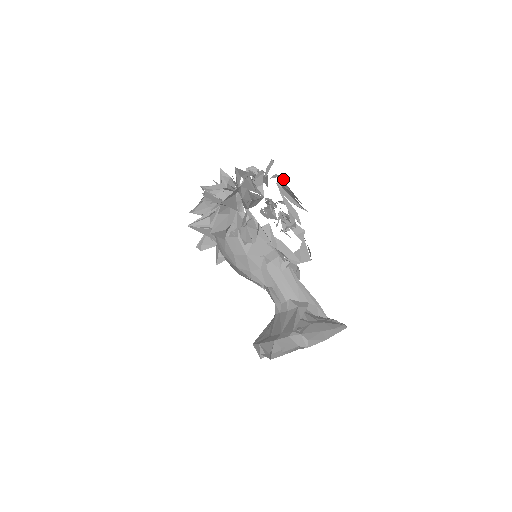
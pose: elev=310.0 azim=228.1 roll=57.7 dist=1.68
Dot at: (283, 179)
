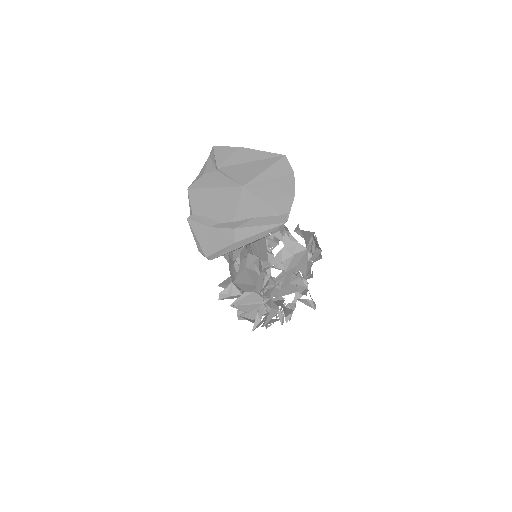
Dot at: occluded
